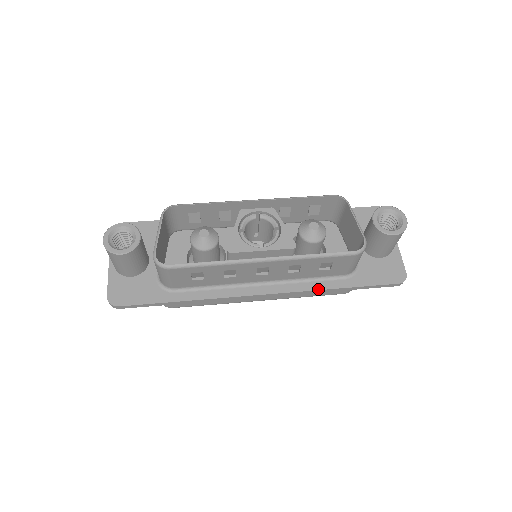
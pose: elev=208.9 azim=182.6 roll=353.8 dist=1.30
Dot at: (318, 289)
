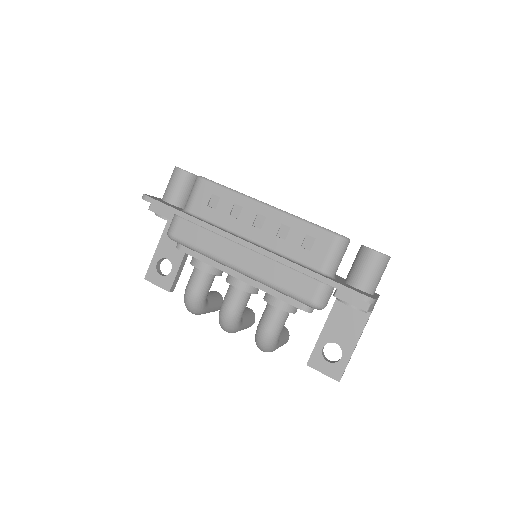
Dot at: (292, 261)
